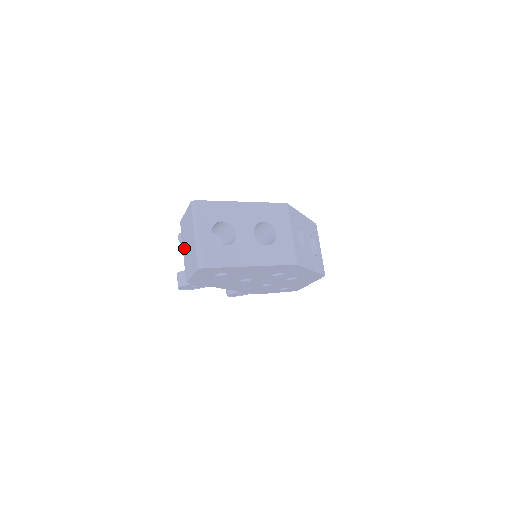
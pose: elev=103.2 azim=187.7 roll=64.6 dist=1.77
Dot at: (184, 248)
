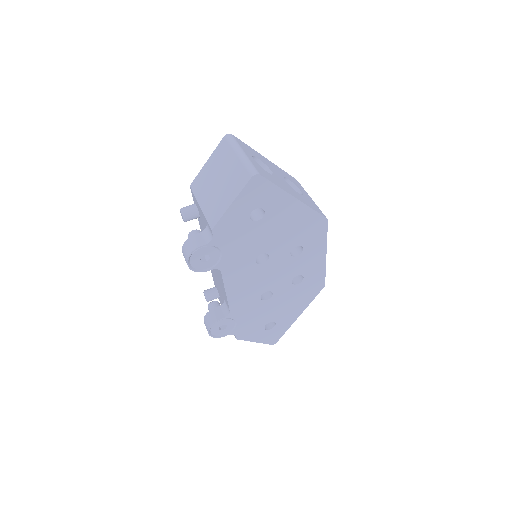
Dot at: (204, 198)
